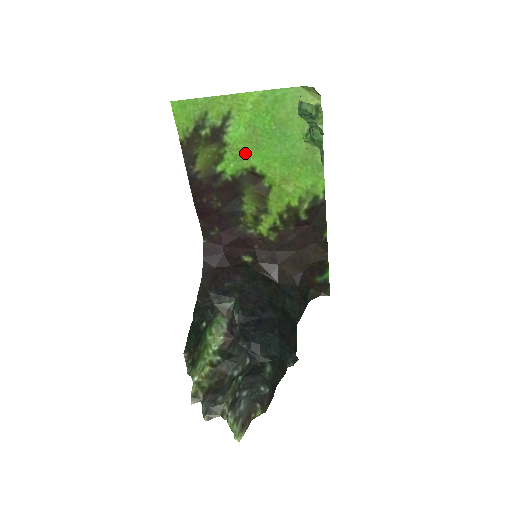
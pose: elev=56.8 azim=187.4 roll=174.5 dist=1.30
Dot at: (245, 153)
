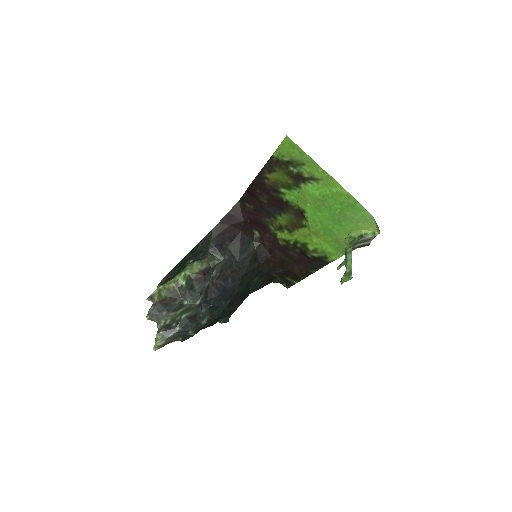
Dot at: (307, 202)
